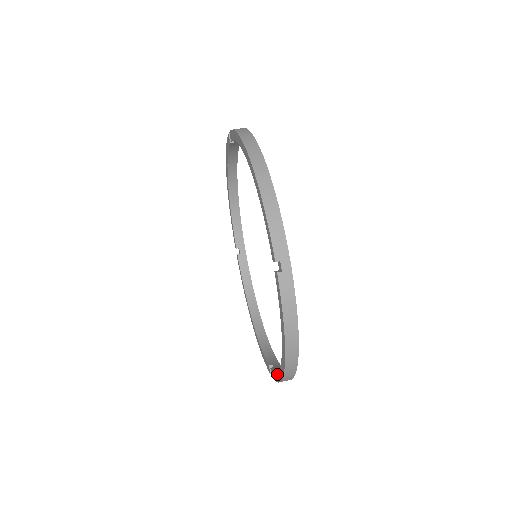
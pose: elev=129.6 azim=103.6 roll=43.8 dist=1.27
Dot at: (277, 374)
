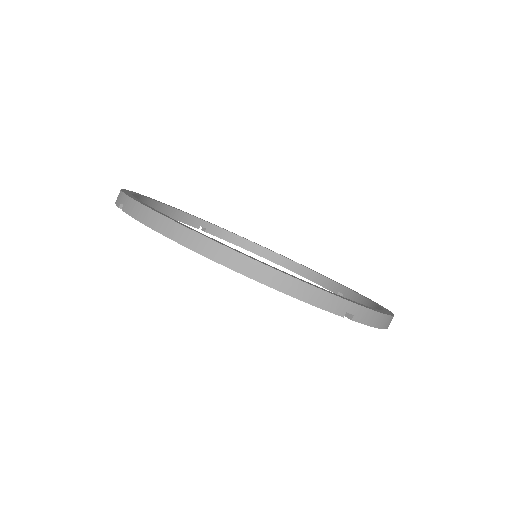
Dot at: occluded
